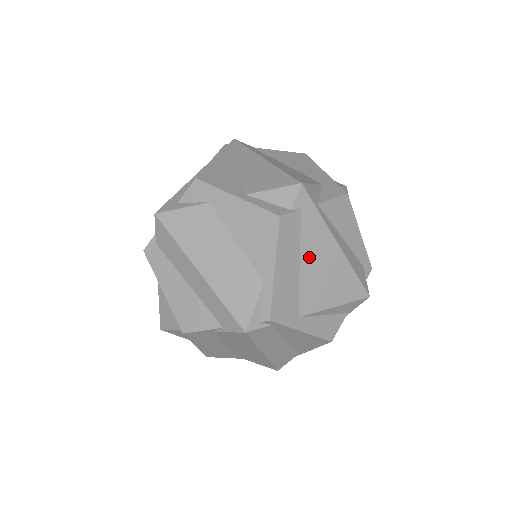
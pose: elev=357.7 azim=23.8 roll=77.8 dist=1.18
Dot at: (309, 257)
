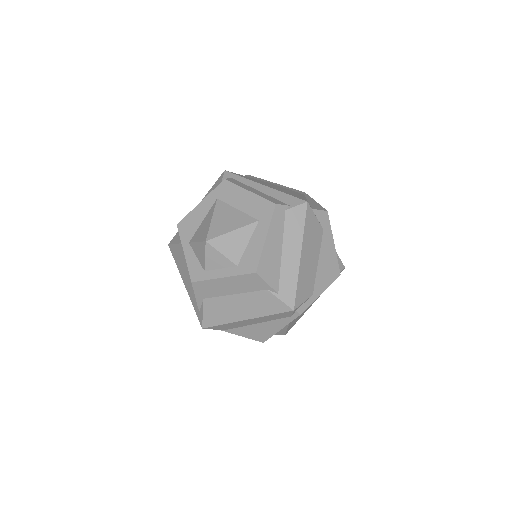
Dot at: occluded
